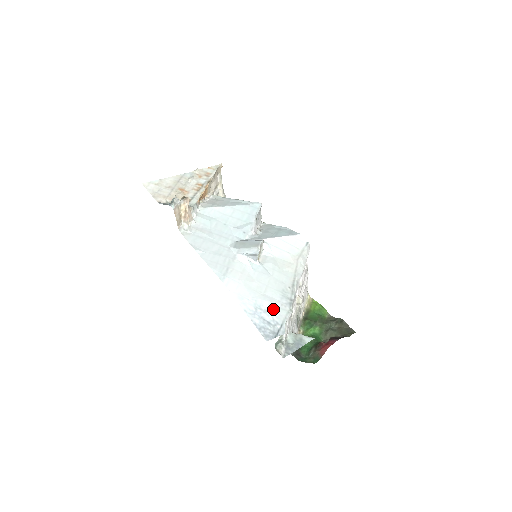
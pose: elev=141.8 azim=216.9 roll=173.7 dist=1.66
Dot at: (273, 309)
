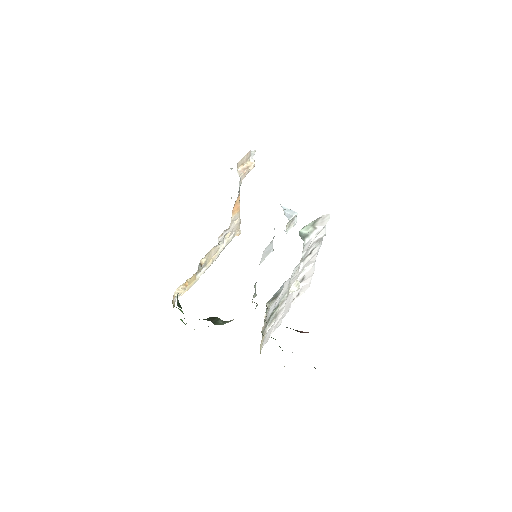
Dot at: occluded
